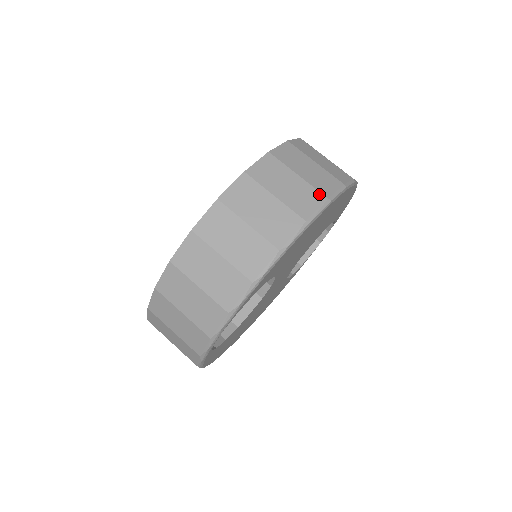
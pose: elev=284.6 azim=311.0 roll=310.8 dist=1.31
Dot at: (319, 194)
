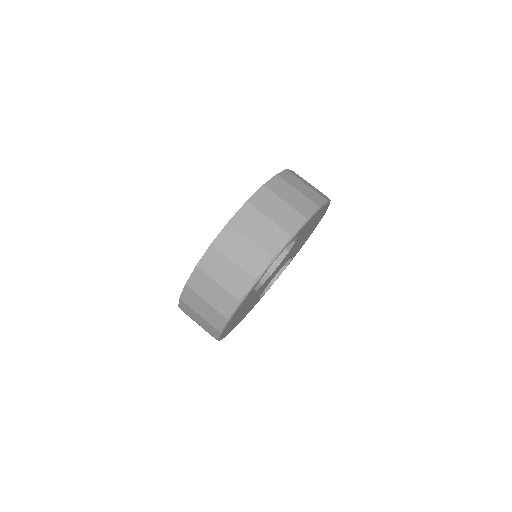
Dot at: (324, 195)
